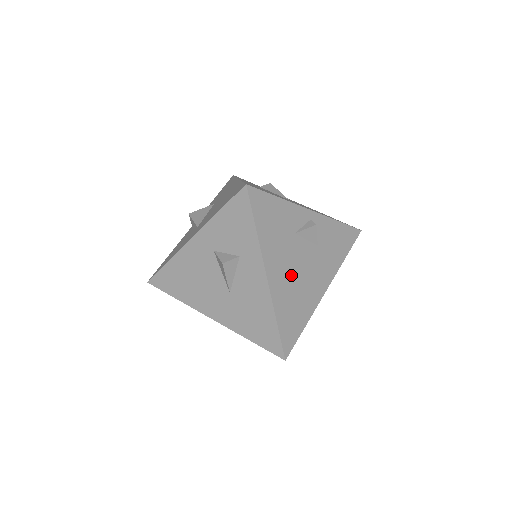
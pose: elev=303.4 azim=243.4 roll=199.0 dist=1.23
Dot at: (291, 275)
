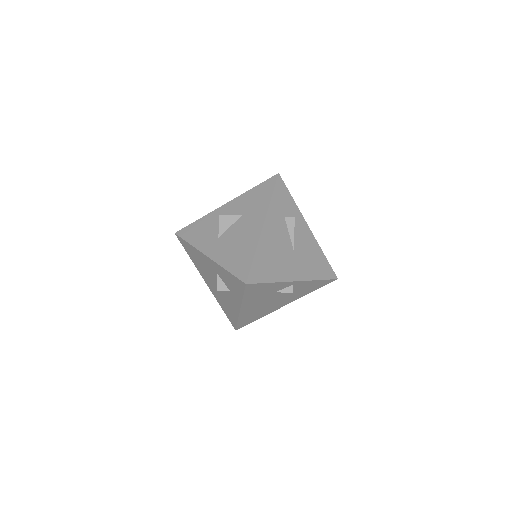
Dot at: (260, 306)
